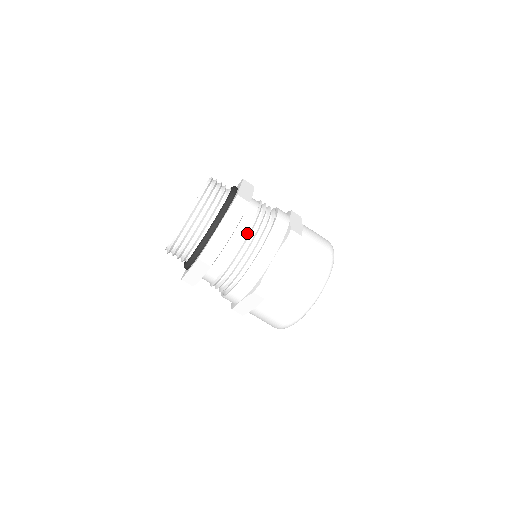
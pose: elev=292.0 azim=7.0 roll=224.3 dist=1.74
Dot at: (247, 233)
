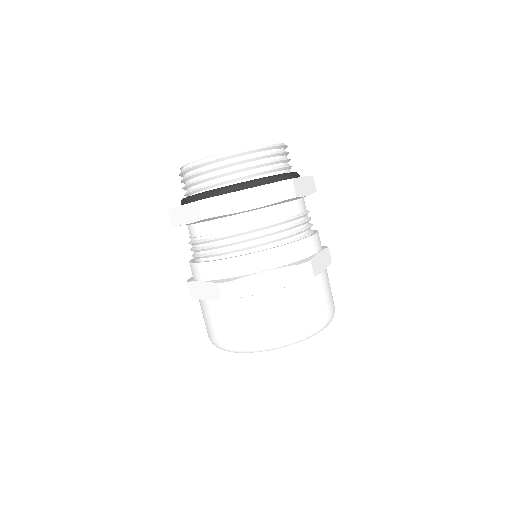
Dot at: (308, 211)
